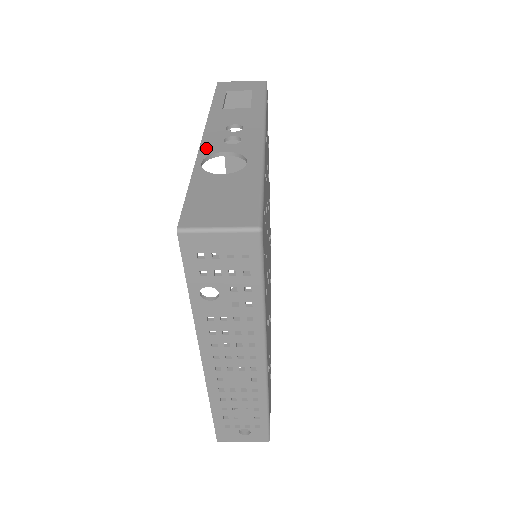
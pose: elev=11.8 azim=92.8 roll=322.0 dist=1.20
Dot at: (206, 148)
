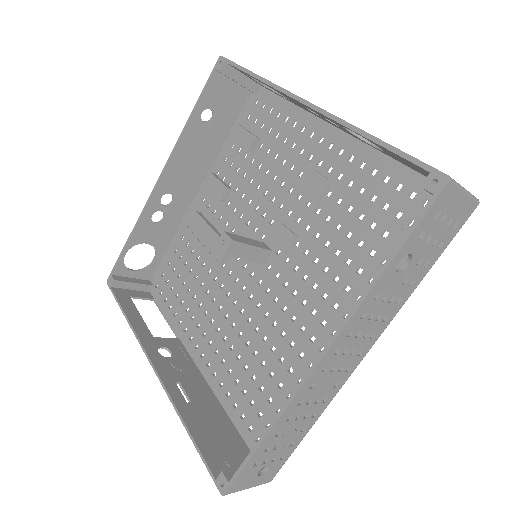
Dot at: occluded
